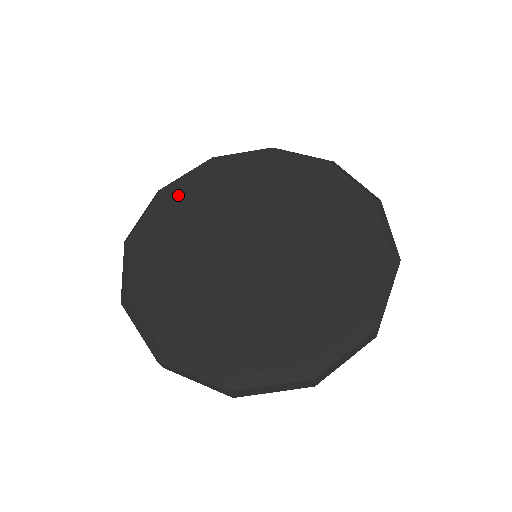
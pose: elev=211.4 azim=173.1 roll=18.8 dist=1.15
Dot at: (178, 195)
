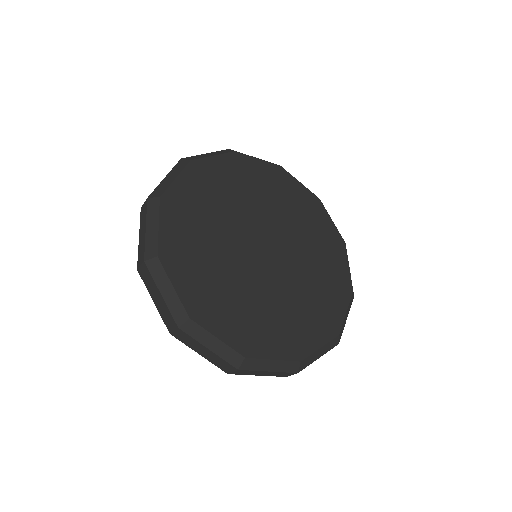
Dot at: (180, 204)
